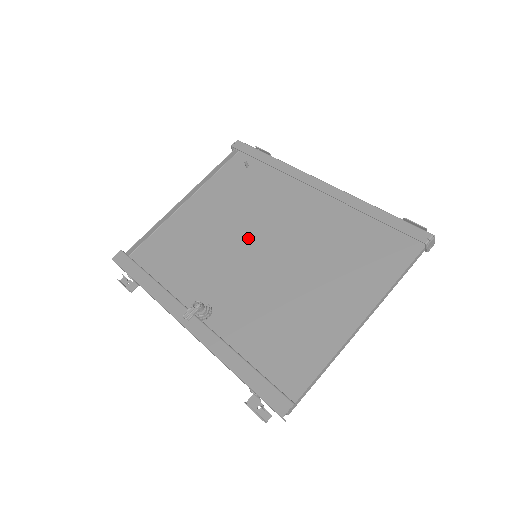
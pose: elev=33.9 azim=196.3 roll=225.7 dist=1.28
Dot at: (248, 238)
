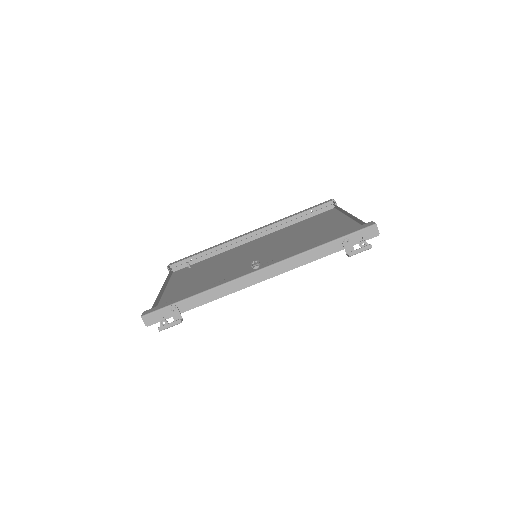
Dot at: (238, 262)
